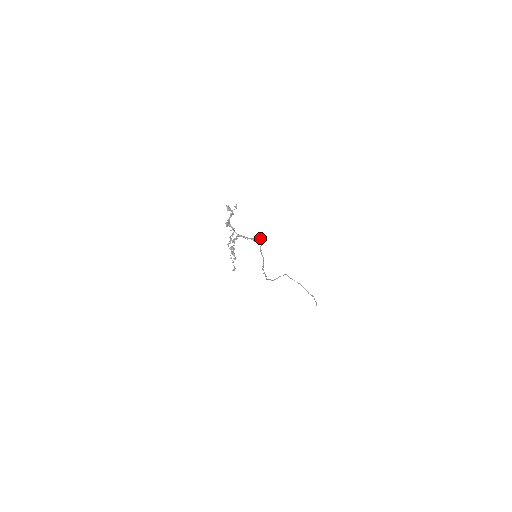
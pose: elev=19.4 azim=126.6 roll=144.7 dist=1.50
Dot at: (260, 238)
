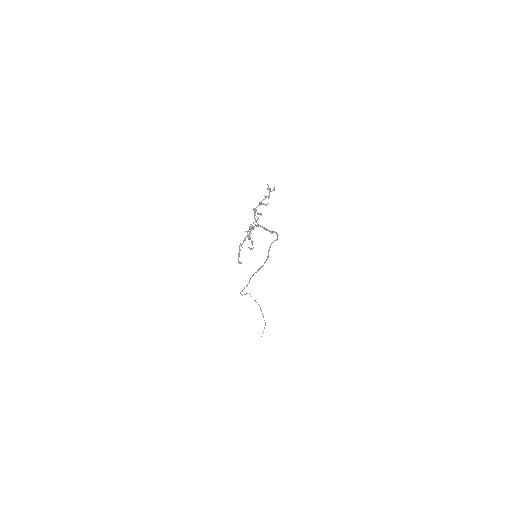
Dot at: (277, 233)
